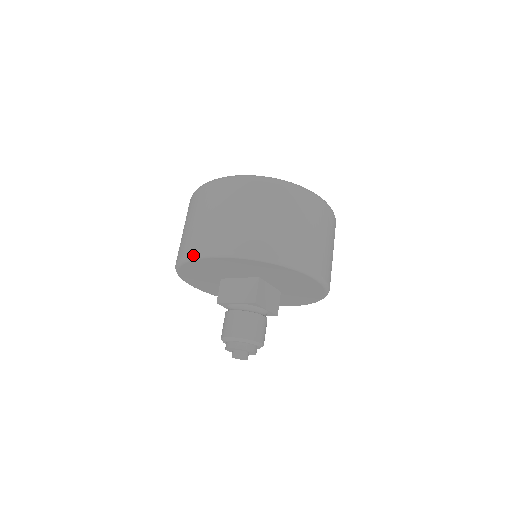
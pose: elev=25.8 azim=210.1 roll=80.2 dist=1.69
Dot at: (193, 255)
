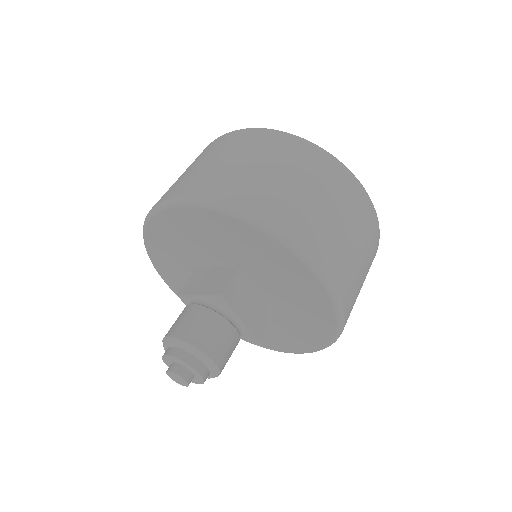
Dot at: (157, 205)
